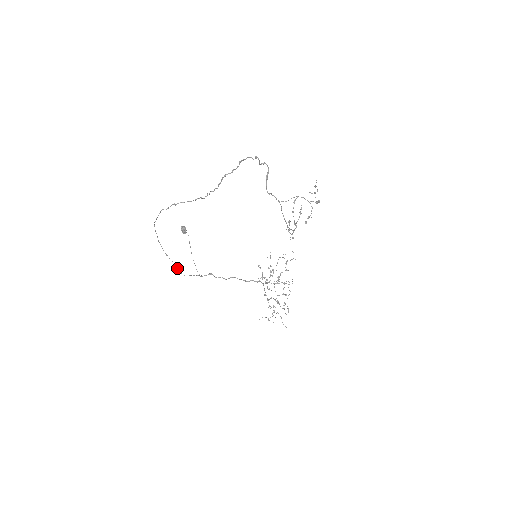
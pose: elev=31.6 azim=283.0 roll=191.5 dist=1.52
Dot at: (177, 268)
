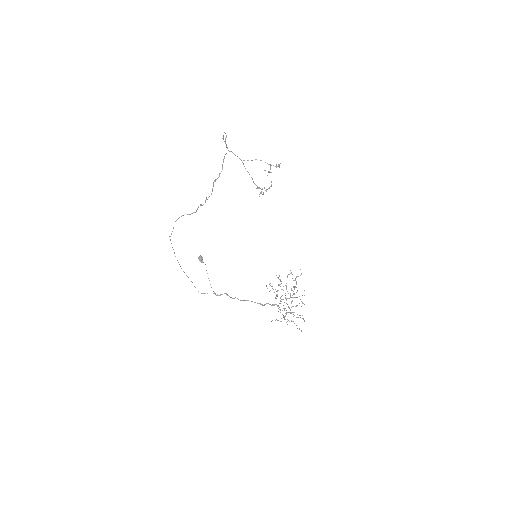
Dot at: (194, 286)
